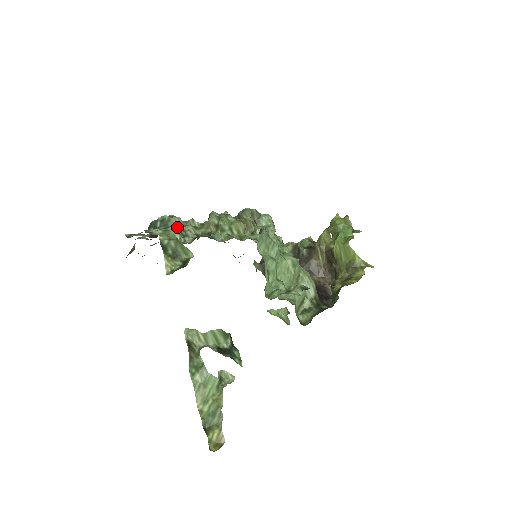
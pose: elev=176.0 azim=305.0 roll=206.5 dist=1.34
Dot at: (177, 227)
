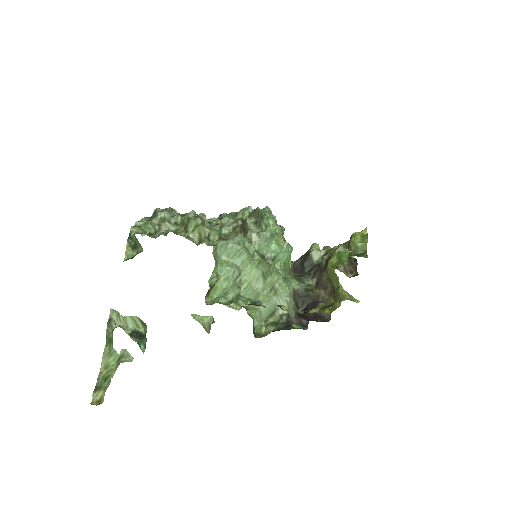
Dot at: (153, 222)
